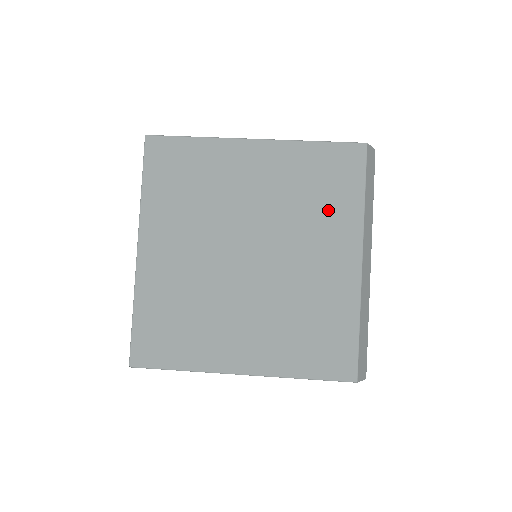
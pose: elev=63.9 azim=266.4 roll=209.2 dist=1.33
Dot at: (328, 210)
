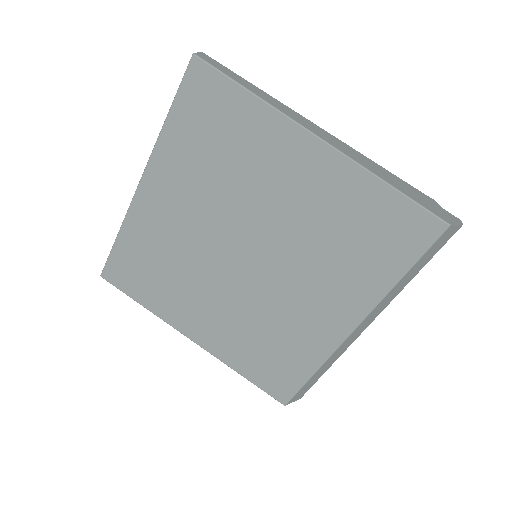
Dot at: (353, 266)
